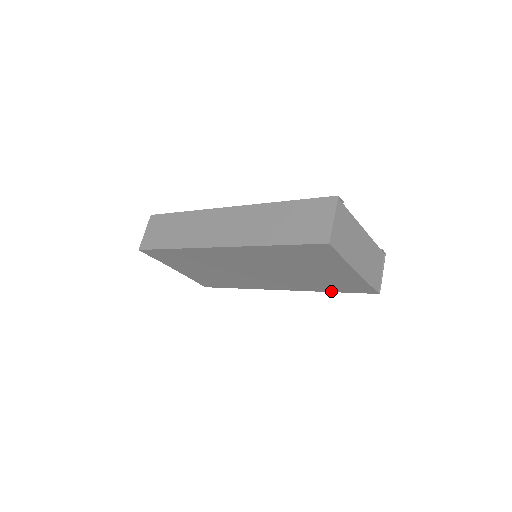
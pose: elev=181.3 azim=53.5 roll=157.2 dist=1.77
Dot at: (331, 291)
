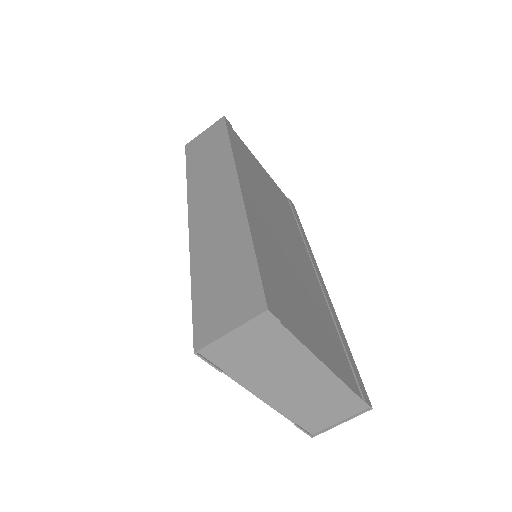
Dot at: occluded
